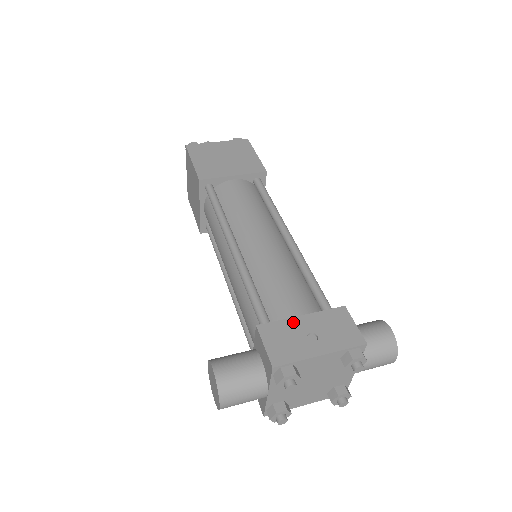
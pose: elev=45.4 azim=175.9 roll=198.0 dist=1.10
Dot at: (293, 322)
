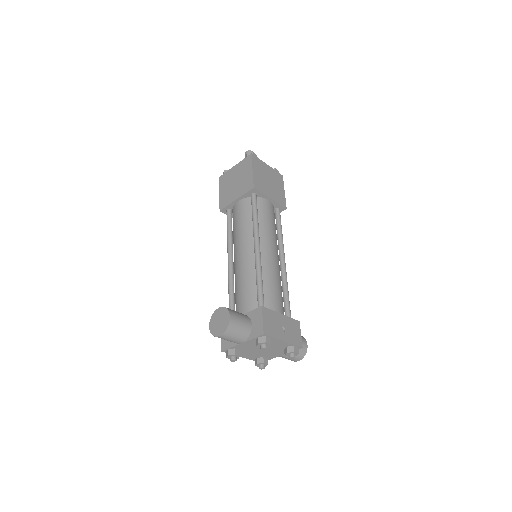
Dot at: (277, 315)
